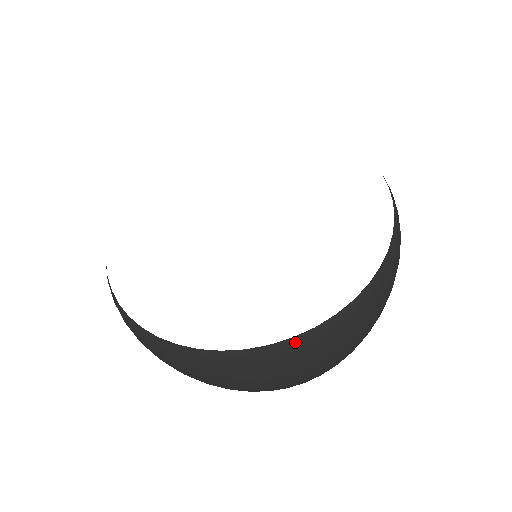
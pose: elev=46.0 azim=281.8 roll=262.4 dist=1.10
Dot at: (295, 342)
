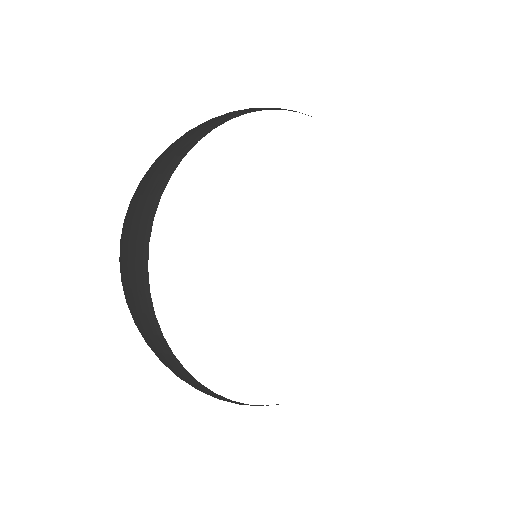
Dot at: occluded
